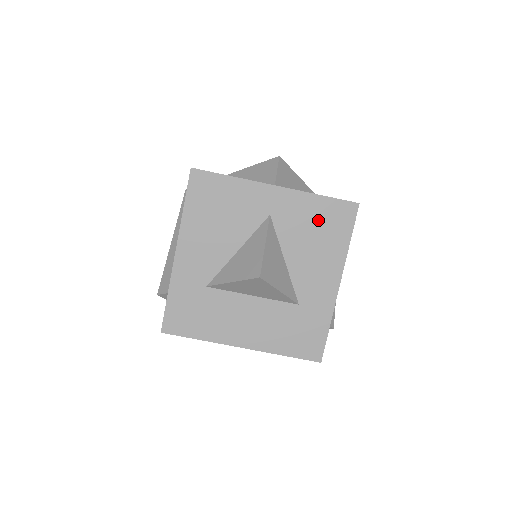
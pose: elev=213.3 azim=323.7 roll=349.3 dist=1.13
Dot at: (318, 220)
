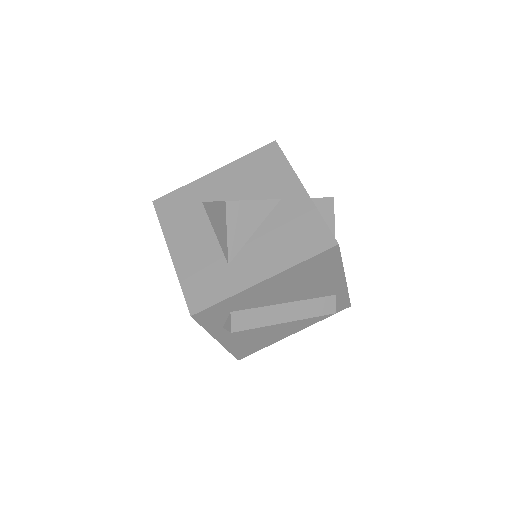
Dot at: (302, 228)
